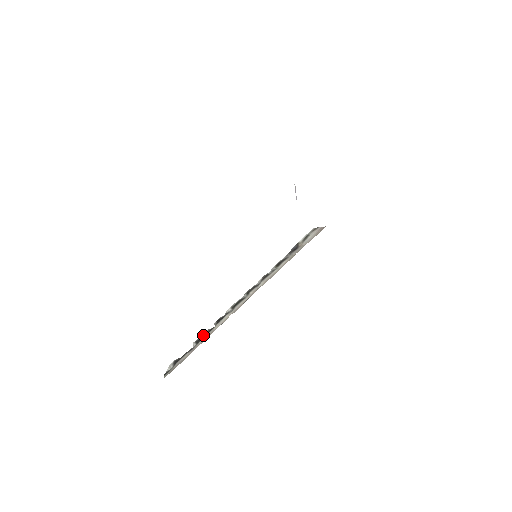
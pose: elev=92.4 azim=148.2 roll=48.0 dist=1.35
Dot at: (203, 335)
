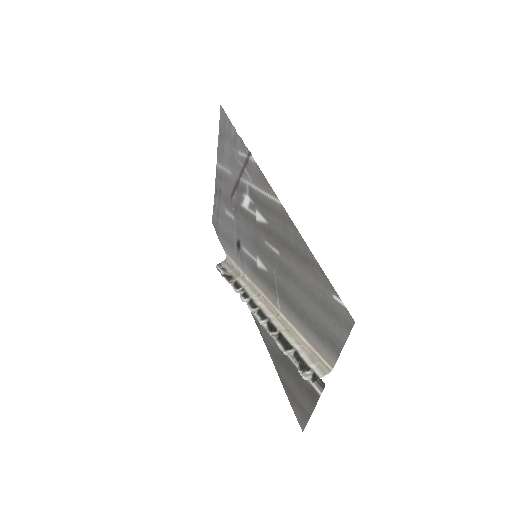
Dot at: (281, 343)
